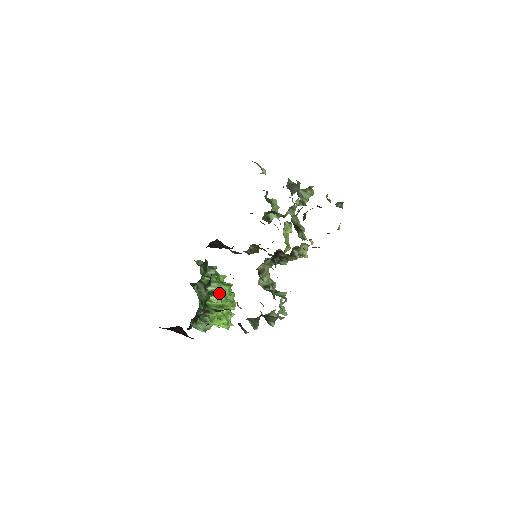
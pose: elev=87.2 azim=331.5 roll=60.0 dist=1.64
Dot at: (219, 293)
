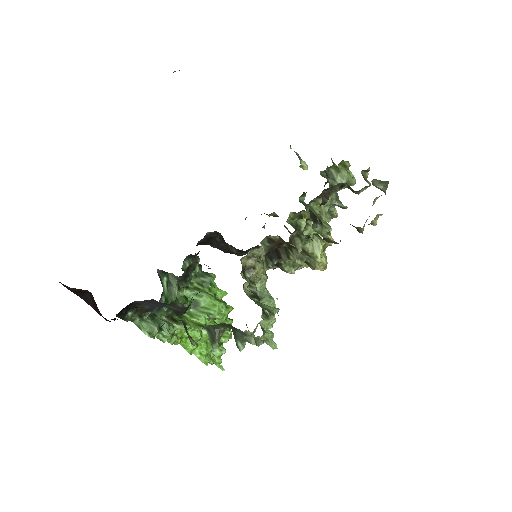
Dot at: (205, 307)
